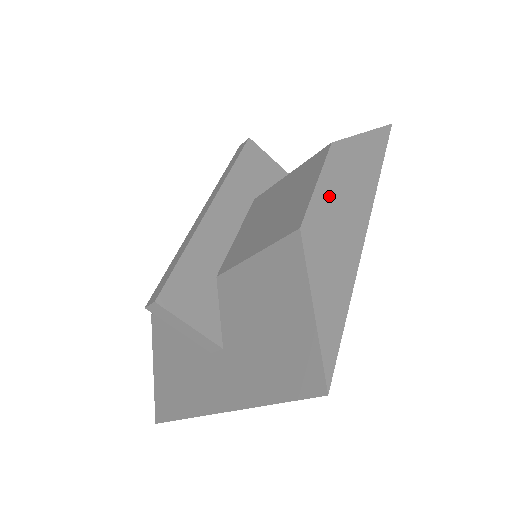
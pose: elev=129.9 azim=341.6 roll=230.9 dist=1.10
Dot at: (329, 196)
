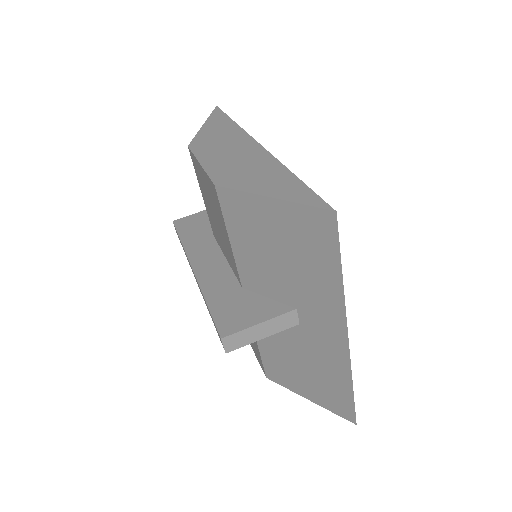
Dot at: (216, 160)
